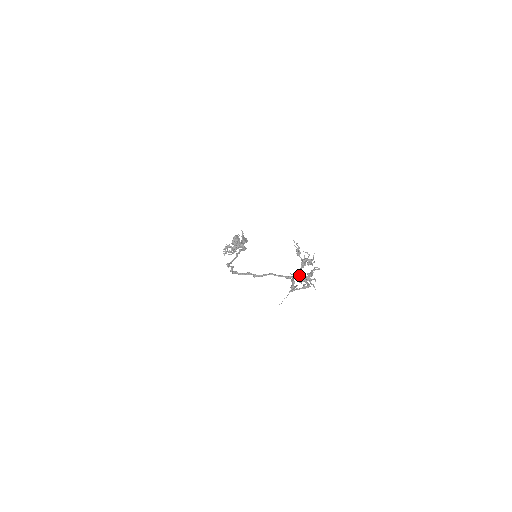
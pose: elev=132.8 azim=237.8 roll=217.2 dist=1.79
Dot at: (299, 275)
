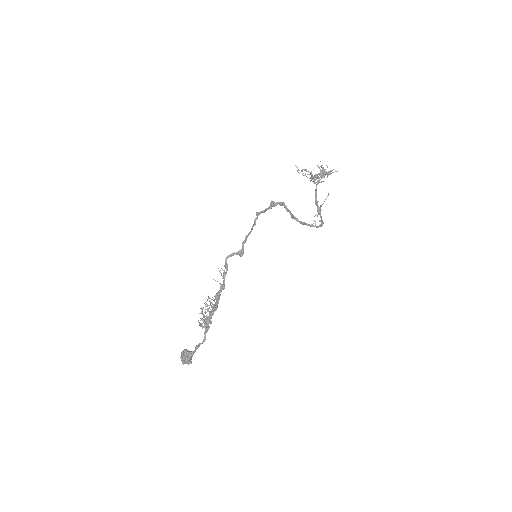
Dot at: (320, 172)
